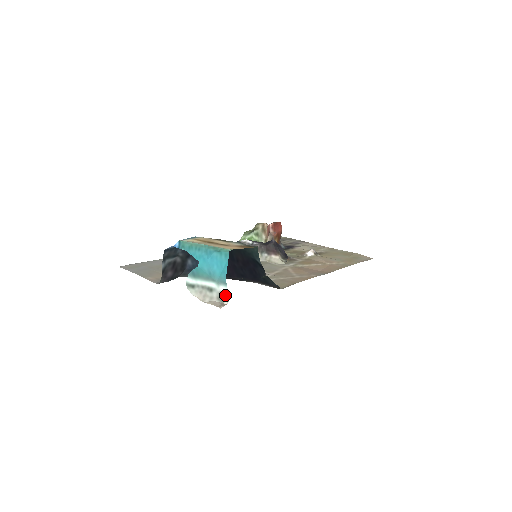
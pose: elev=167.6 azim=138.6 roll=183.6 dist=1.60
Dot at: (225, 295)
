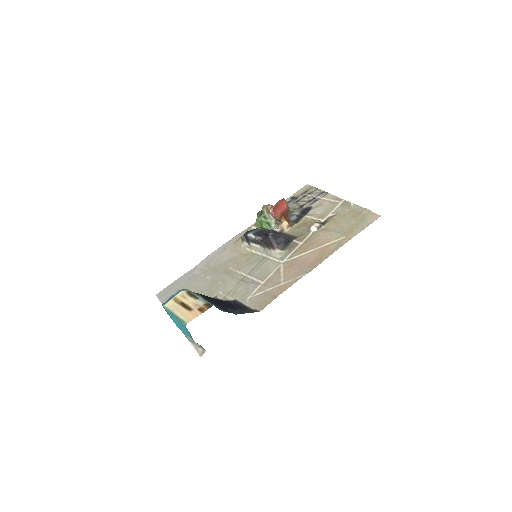
Dot at: (201, 347)
